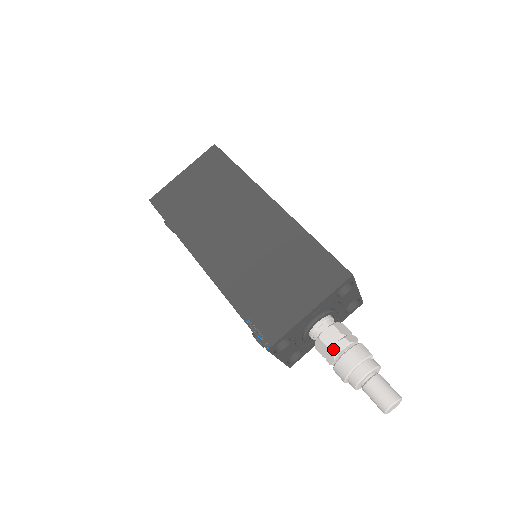
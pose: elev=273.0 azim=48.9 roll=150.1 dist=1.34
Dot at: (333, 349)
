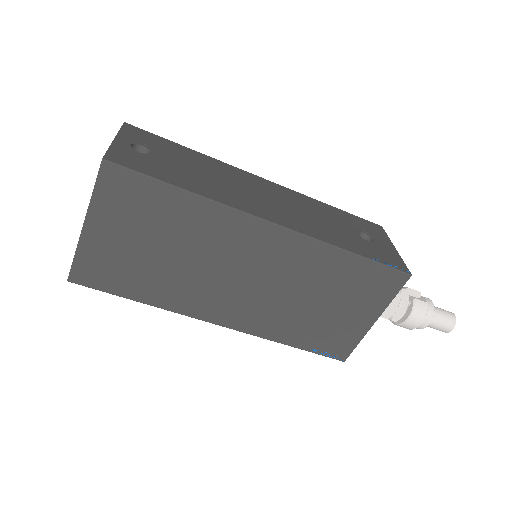
Dot at: (394, 319)
